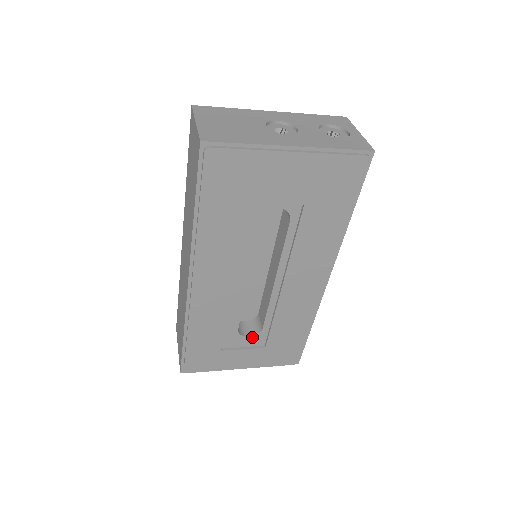
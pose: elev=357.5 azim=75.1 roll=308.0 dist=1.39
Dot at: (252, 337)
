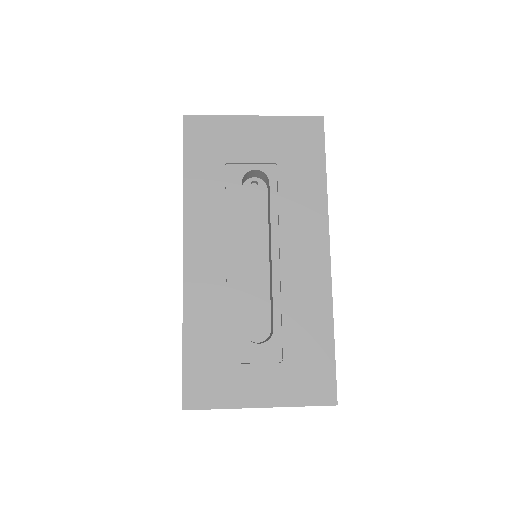
Dot at: (264, 345)
